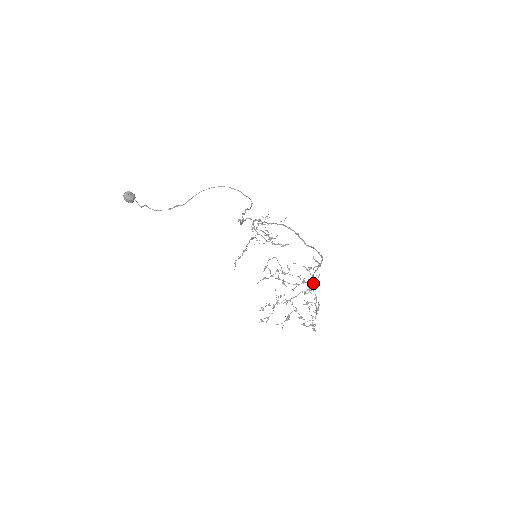
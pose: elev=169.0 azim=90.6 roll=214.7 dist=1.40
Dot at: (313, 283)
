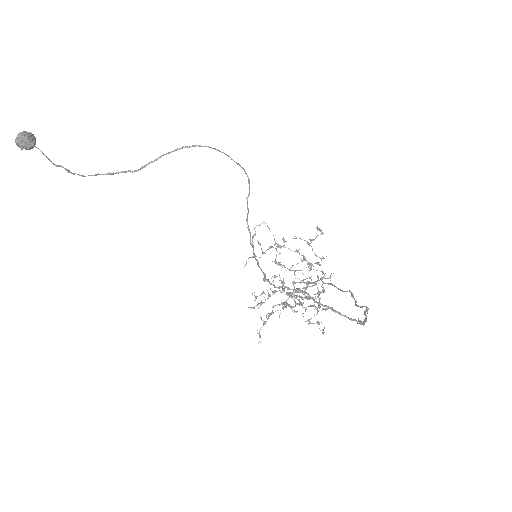
Dot at: (317, 264)
